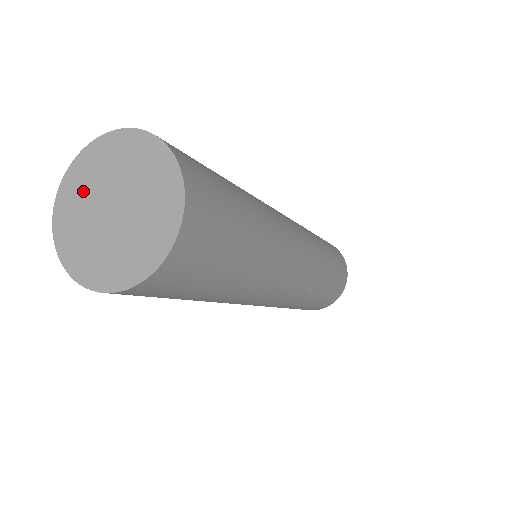
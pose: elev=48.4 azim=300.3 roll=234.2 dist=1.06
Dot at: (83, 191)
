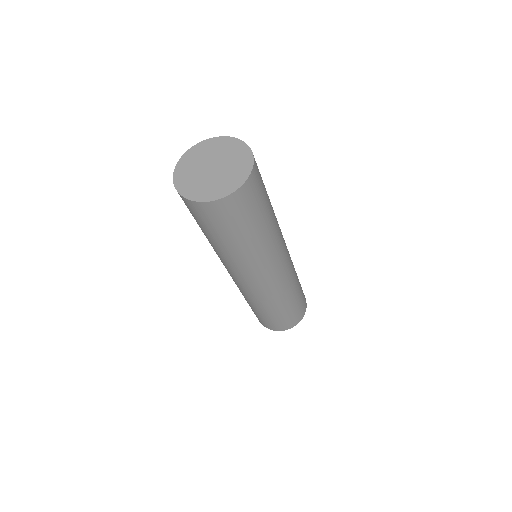
Dot at: (194, 161)
